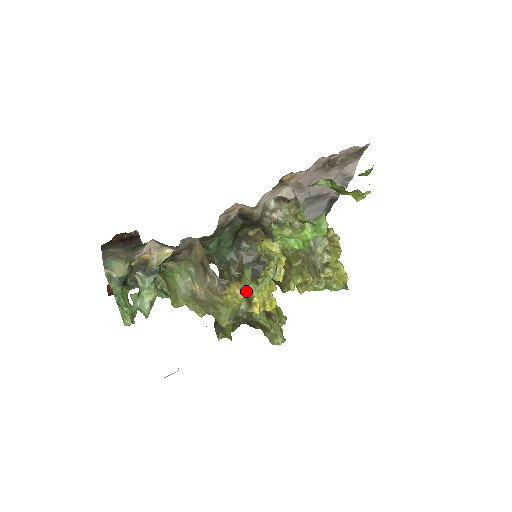
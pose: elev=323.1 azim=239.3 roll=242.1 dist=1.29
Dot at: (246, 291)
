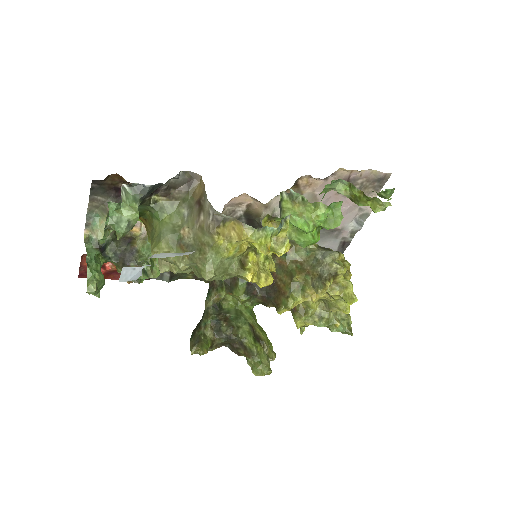
Dot at: (243, 233)
